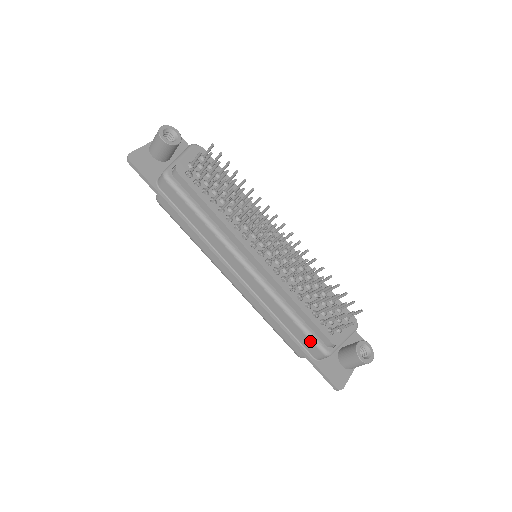
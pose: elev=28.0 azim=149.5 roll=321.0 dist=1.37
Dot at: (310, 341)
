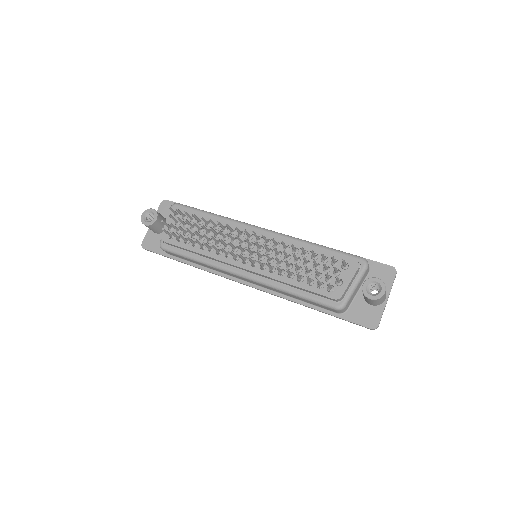
Dot at: (320, 305)
